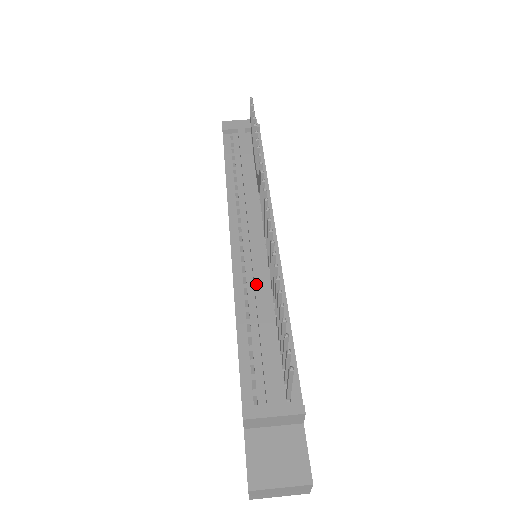
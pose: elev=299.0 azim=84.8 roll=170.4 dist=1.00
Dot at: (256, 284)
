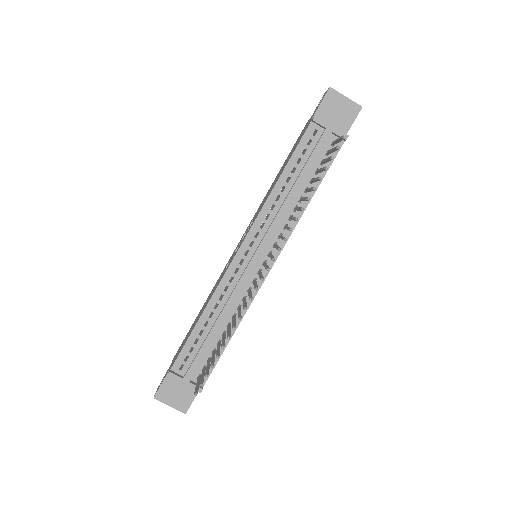
Dot at: (229, 301)
